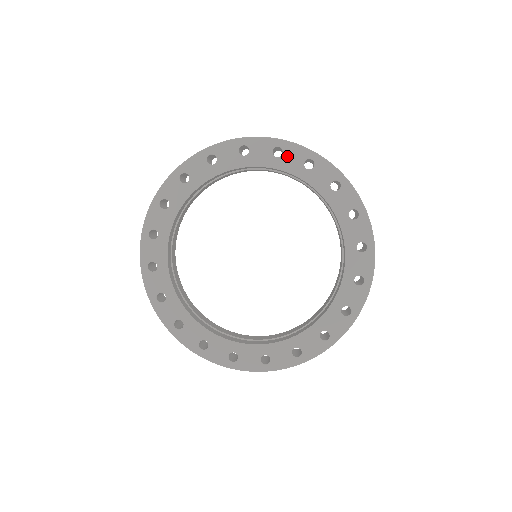
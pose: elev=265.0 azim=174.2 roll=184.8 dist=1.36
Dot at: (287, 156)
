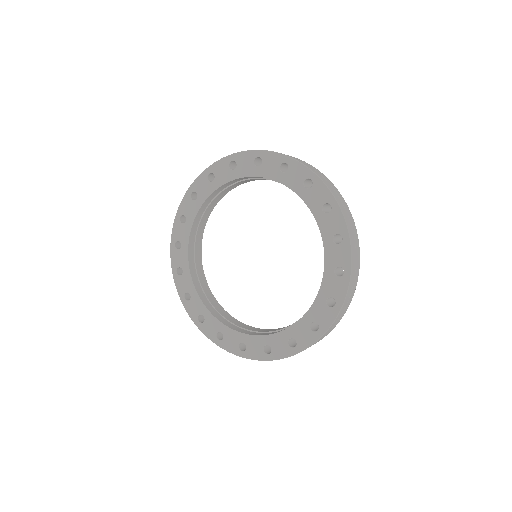
Dot at: (199, 191)
